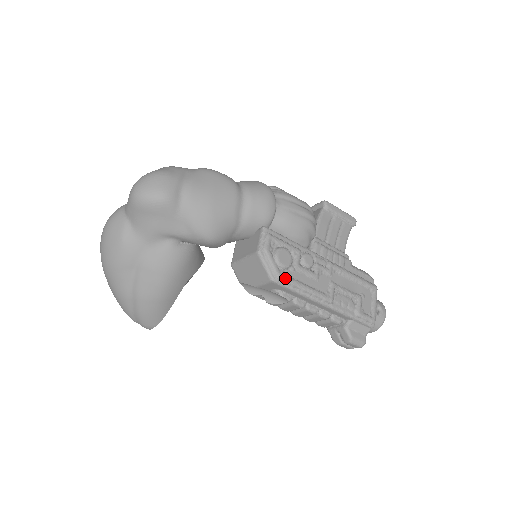
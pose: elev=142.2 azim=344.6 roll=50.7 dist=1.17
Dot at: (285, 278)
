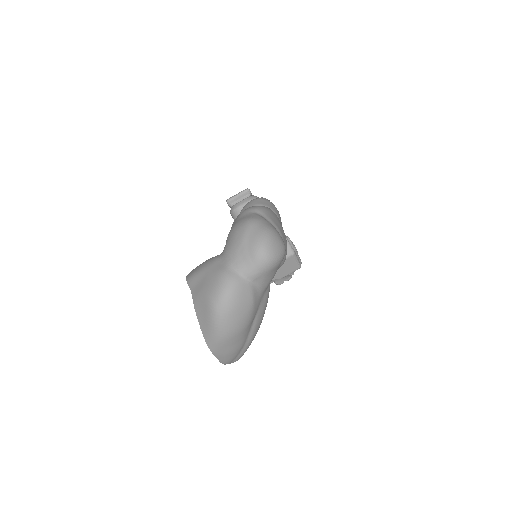
Dot at: occluded
